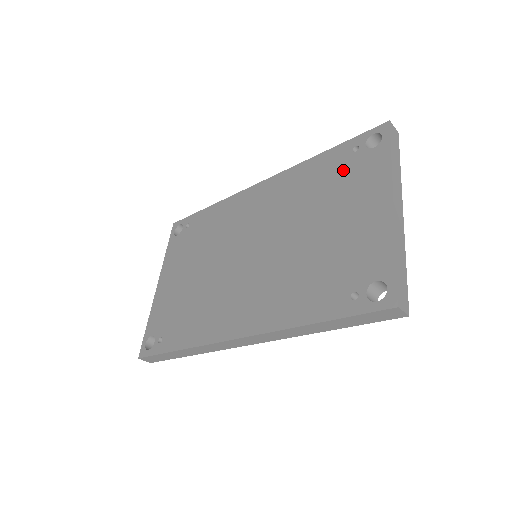
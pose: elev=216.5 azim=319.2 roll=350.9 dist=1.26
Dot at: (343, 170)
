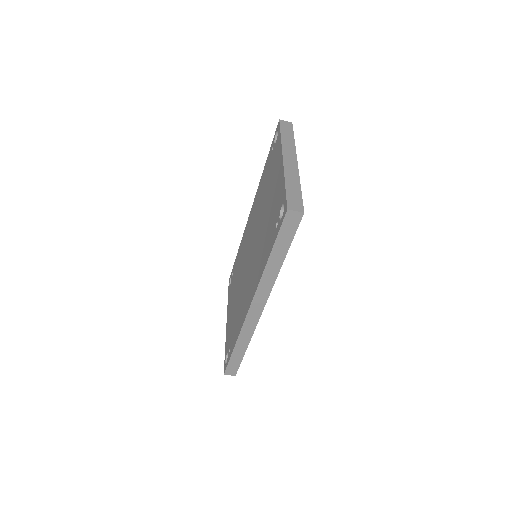
Dot at: (270, 166)
